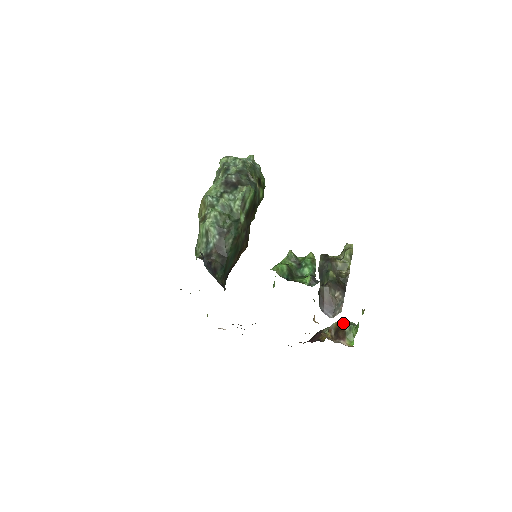
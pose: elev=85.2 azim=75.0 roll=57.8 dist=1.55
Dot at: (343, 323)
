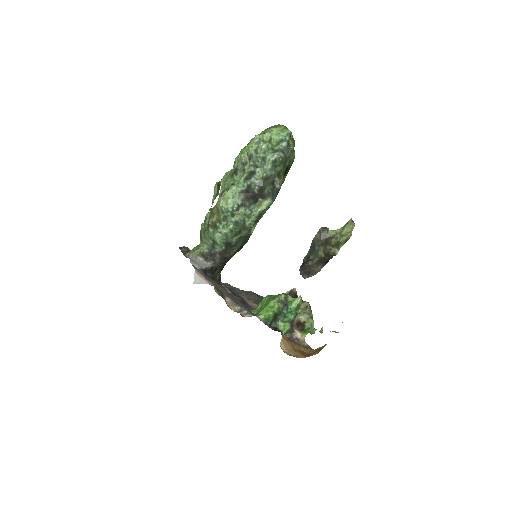
Dot at: (306, 321)
